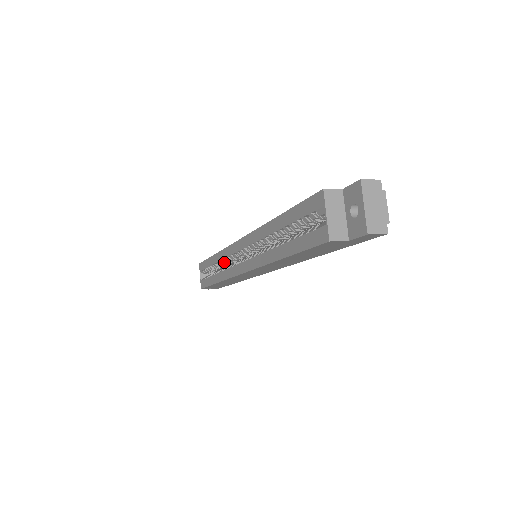
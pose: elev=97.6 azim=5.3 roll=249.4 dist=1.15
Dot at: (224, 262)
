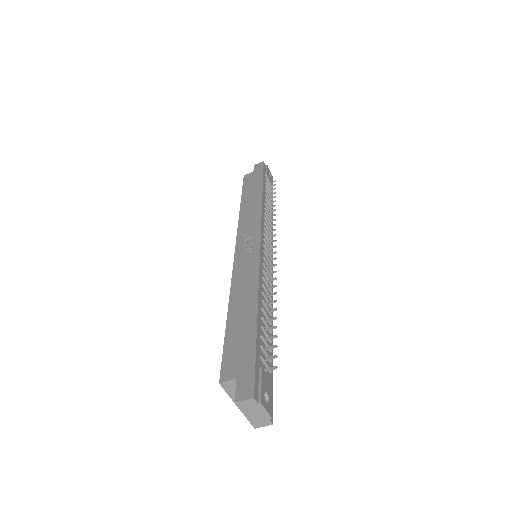
Dot at: occluded
